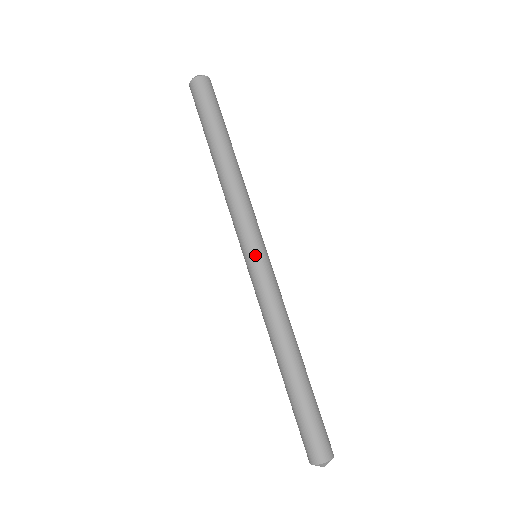
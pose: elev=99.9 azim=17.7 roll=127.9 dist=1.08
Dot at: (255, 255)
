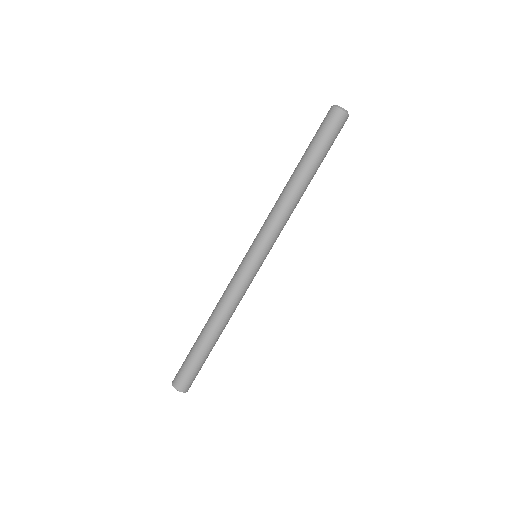
Dot at: (254, 258)
